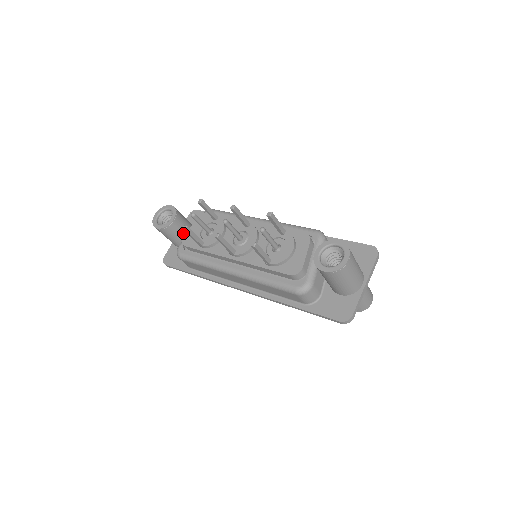
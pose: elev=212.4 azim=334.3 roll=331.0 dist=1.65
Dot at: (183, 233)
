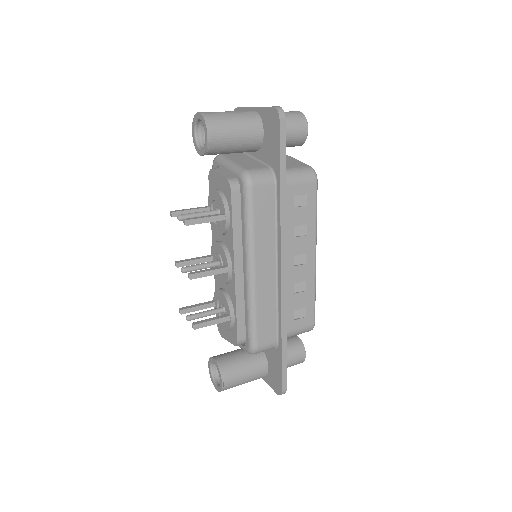
Dot at: occluded
